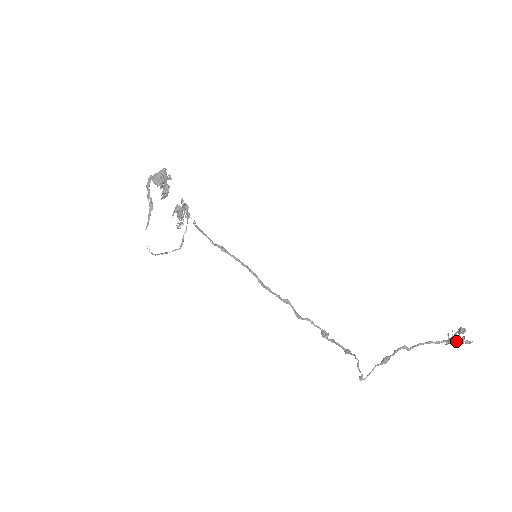
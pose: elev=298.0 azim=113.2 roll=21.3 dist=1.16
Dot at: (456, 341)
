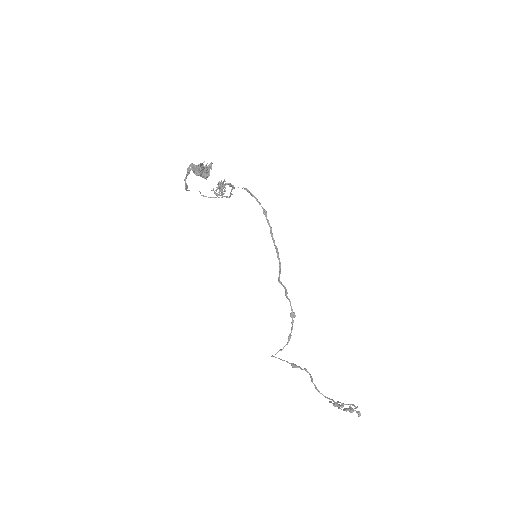
Dot at: (341, 407)
